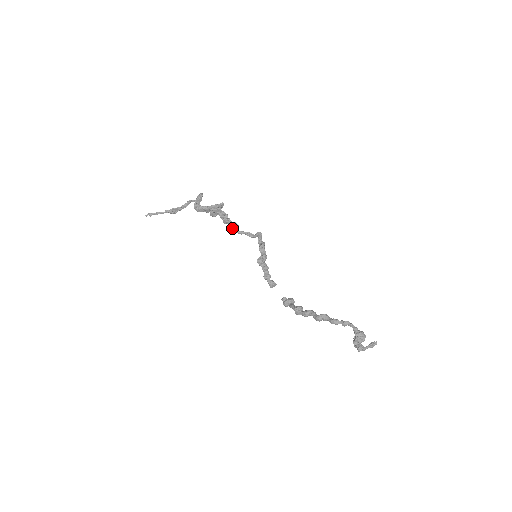
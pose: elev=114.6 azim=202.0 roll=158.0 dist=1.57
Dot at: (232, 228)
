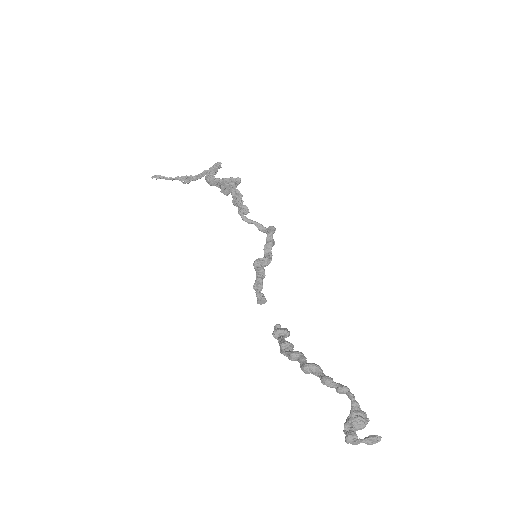
Dot at: (239, 212)
